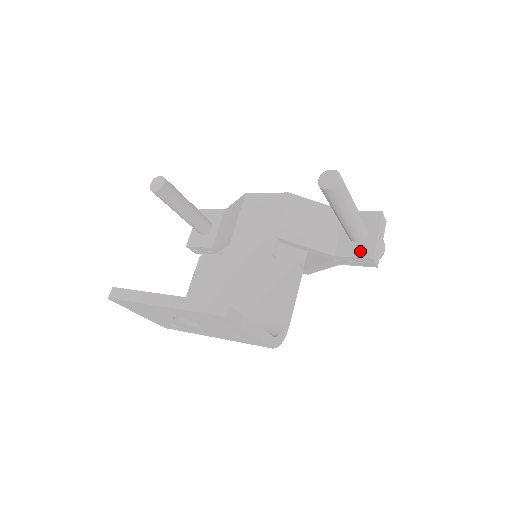
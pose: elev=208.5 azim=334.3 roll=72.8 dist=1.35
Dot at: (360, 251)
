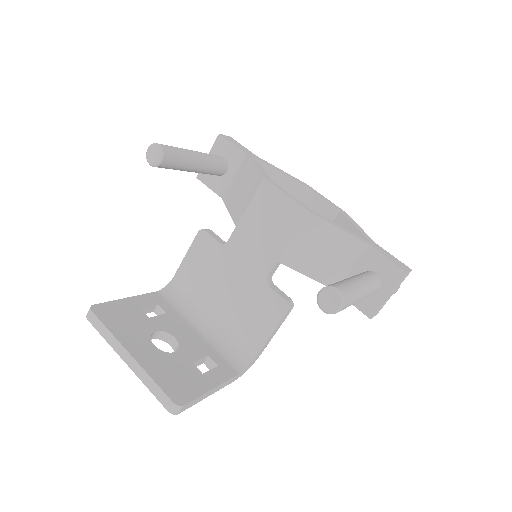
Dot at: (362, 303)
